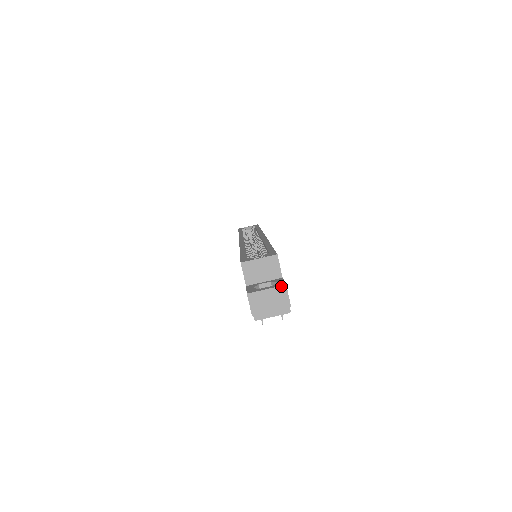
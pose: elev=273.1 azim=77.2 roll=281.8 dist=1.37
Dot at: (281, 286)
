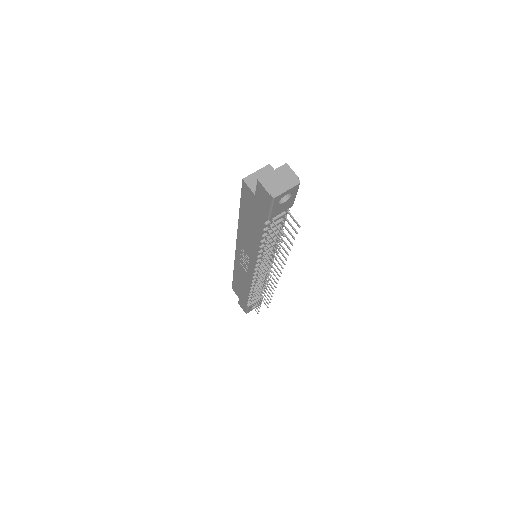
Dot at: (283, 165)
